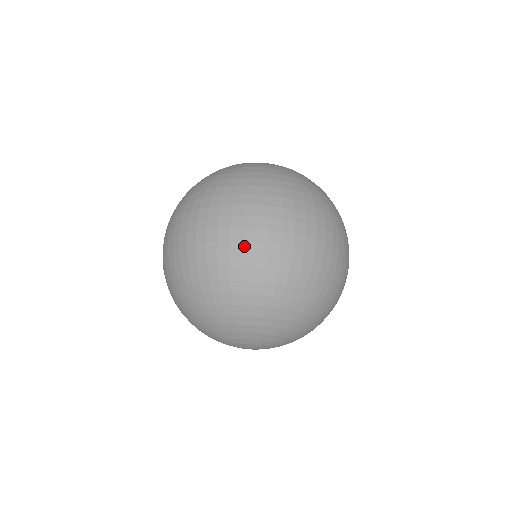
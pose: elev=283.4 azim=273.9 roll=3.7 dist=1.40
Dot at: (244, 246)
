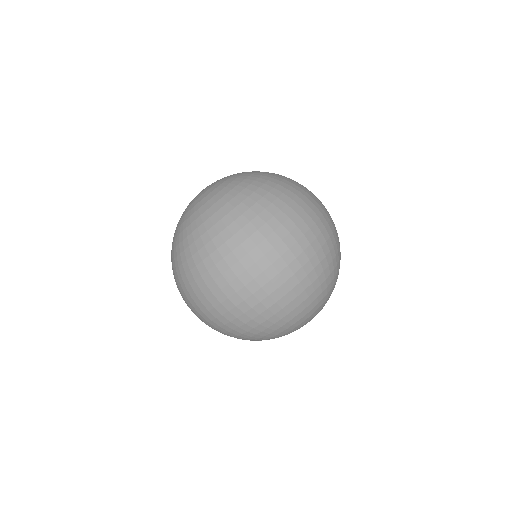
Dot at: (266, 289)
